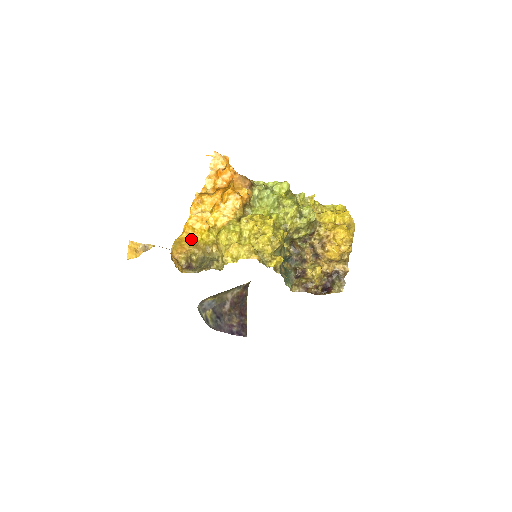
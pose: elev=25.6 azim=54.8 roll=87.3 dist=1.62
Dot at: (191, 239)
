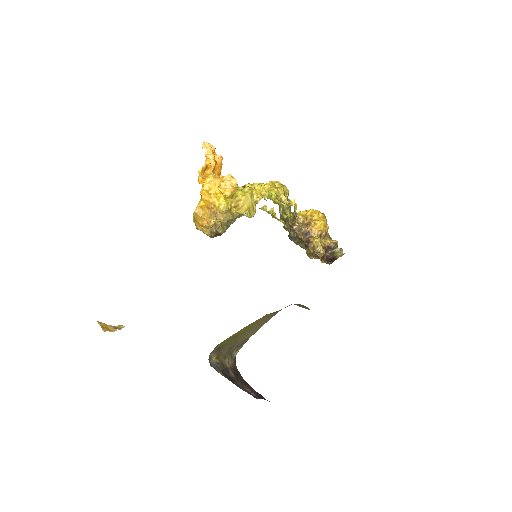
Dot at: (209, 207)
